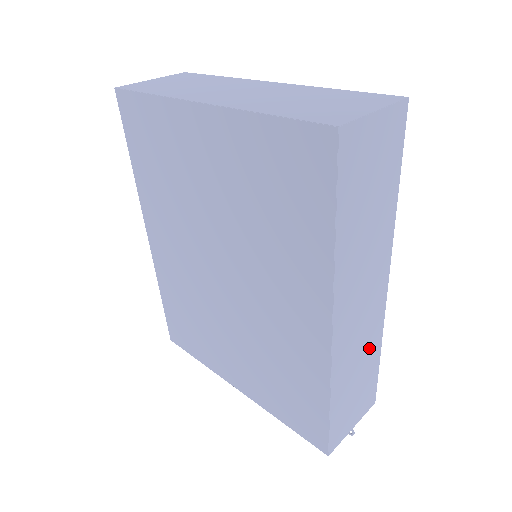
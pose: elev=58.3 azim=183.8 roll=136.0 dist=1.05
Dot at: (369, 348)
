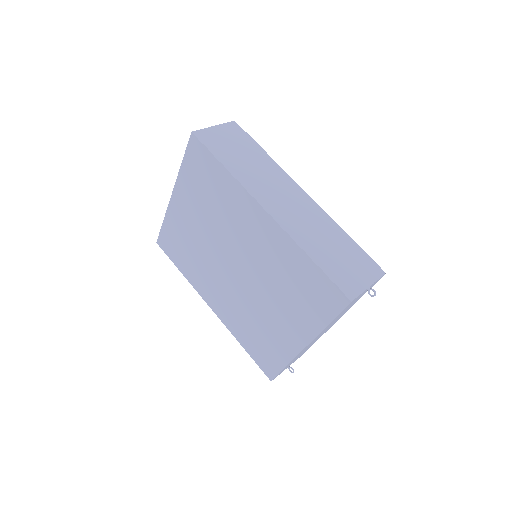
Dot at: (325, 228)
